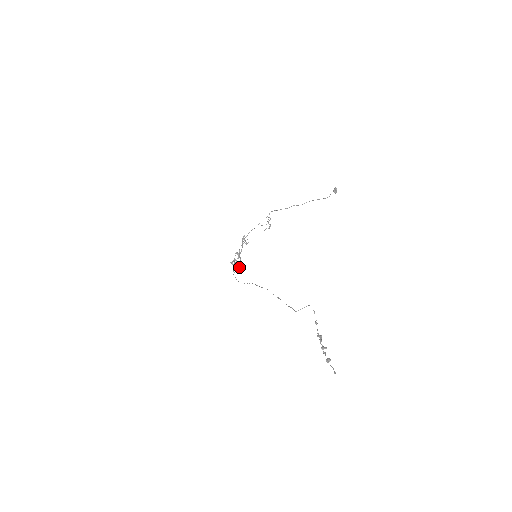
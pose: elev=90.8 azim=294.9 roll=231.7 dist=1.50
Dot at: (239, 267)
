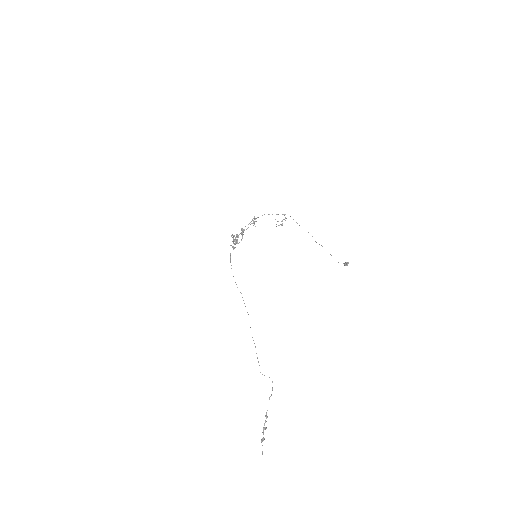
Dot at: occluded
